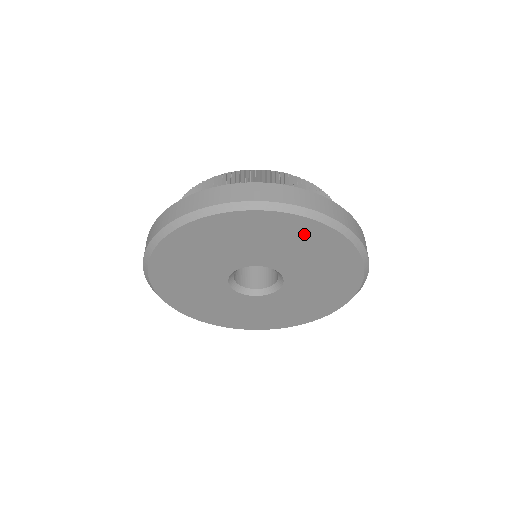
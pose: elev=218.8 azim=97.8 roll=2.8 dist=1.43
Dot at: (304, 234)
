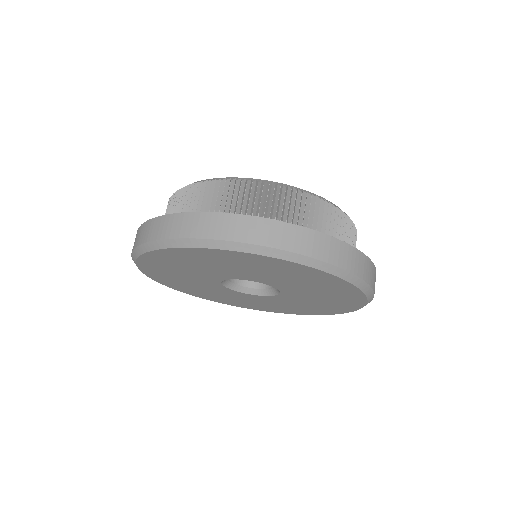
Dot at: (339, 290)
